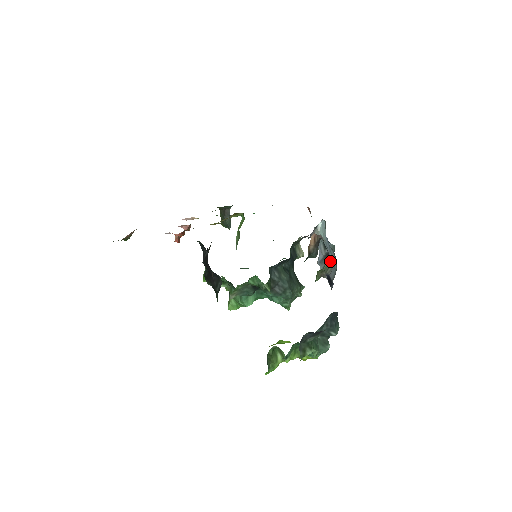
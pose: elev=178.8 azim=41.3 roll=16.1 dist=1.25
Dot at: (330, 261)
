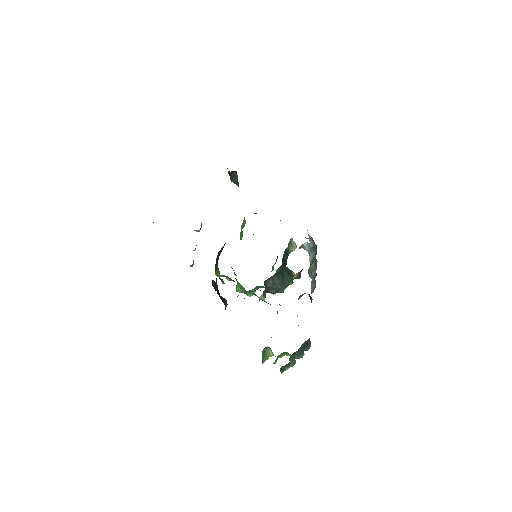
Dot at: (312, 278)
